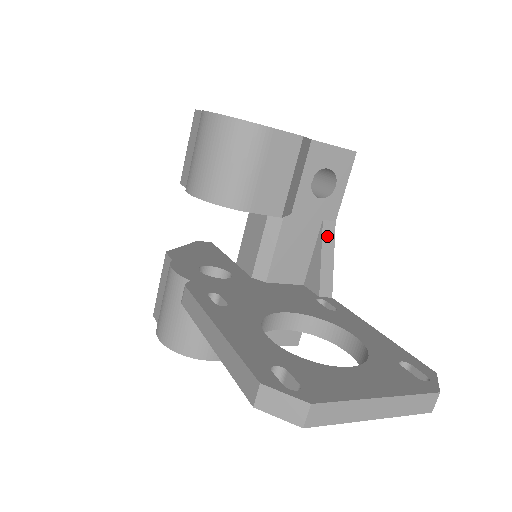
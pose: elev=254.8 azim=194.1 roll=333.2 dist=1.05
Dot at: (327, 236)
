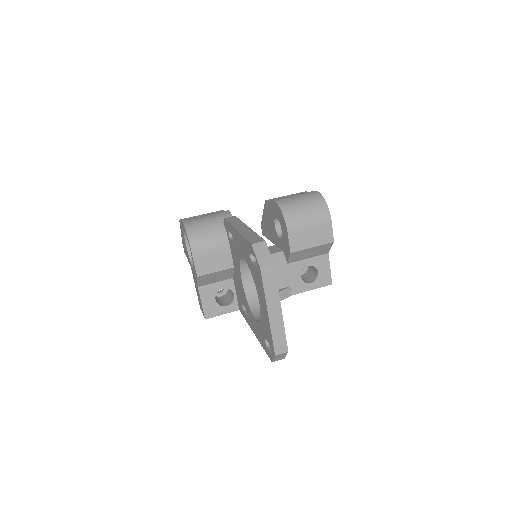
Dot at: (283, 294)
